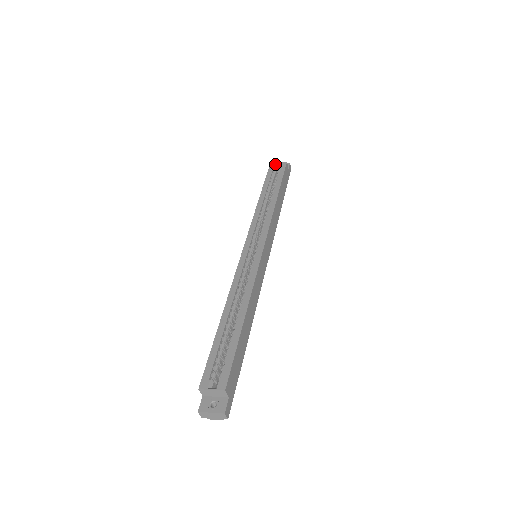
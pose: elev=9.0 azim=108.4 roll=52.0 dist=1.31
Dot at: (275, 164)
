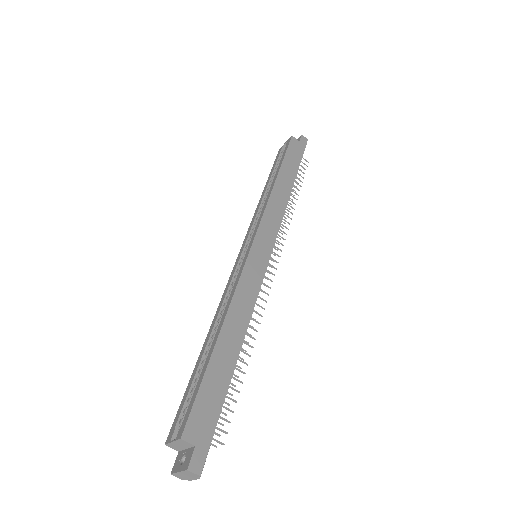
Dot at: (283, 146)
